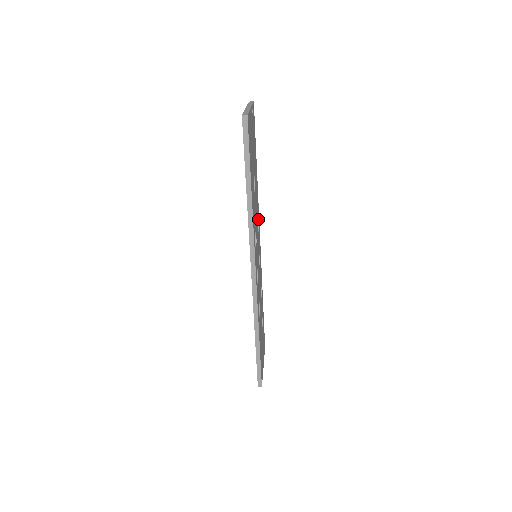
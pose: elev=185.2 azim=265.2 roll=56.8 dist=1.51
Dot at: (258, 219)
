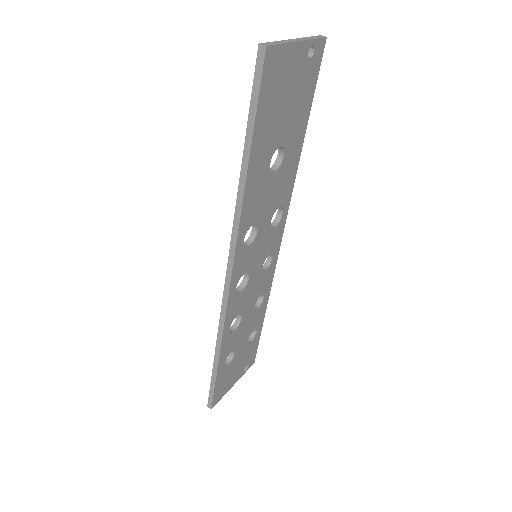
Dot at: (283, 209)
